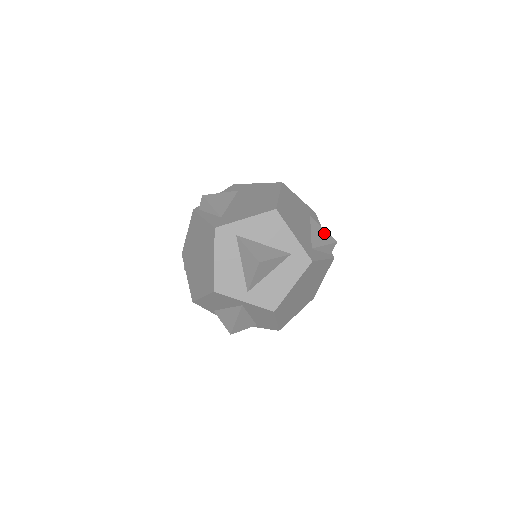
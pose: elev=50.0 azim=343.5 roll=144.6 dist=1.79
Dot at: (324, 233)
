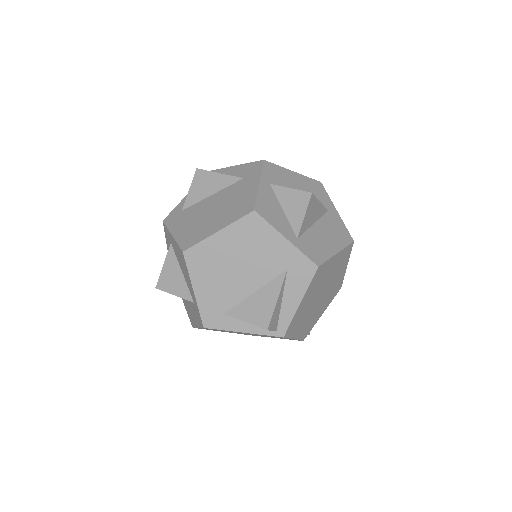
Dot at: (268, 306)
